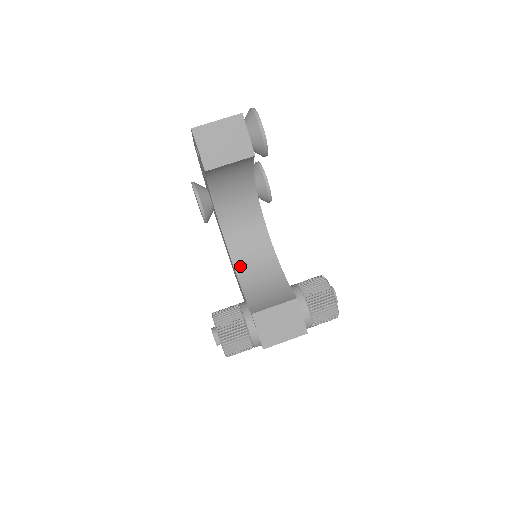
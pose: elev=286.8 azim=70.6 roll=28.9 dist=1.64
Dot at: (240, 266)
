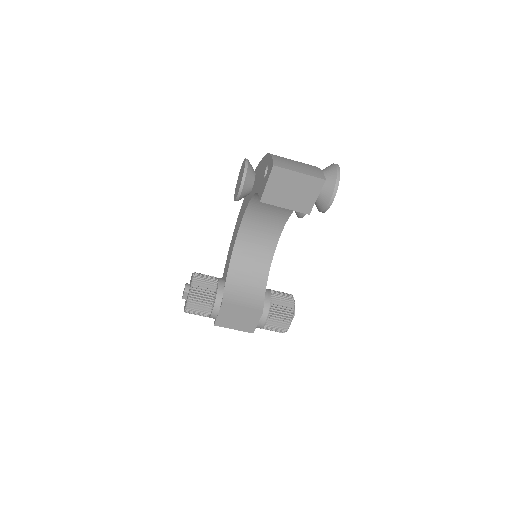
Dot at: (239, 250)
